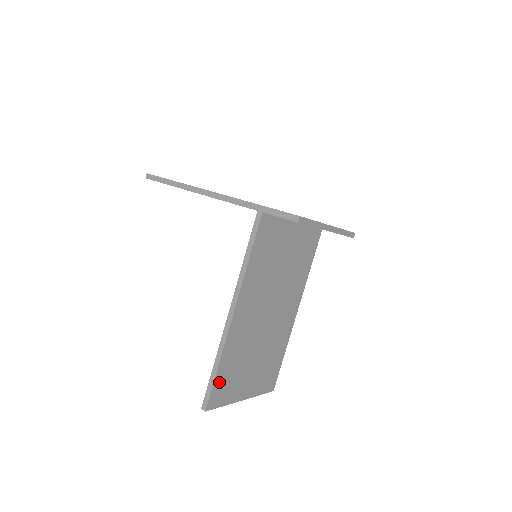
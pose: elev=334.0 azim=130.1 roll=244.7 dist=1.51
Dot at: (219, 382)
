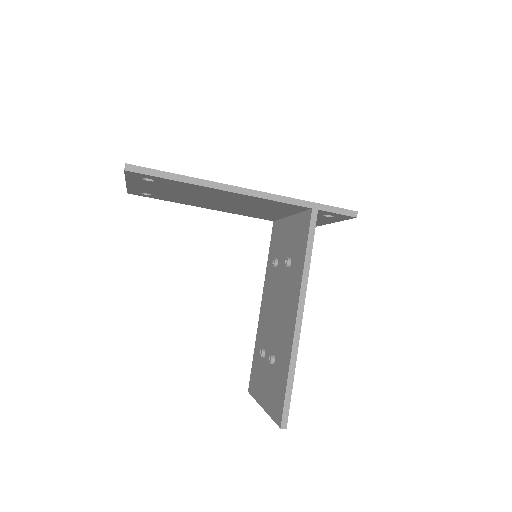
Dot at: occluded
